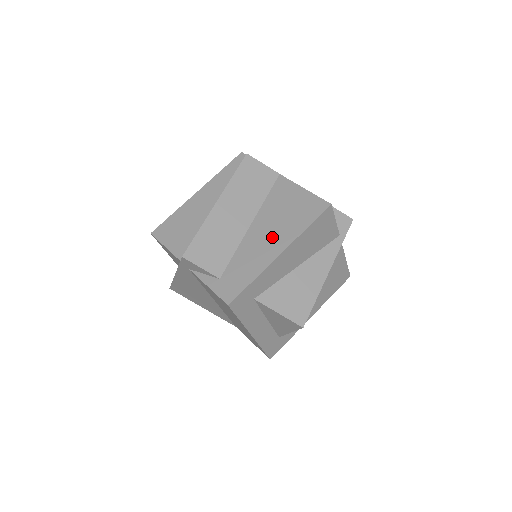
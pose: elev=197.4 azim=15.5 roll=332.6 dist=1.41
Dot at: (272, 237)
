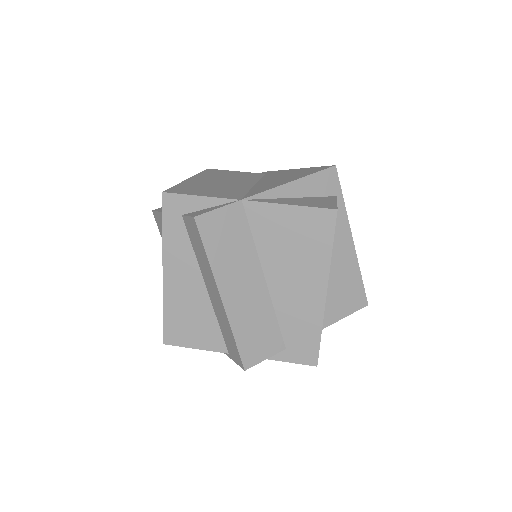
Dot at: (302, 282)
